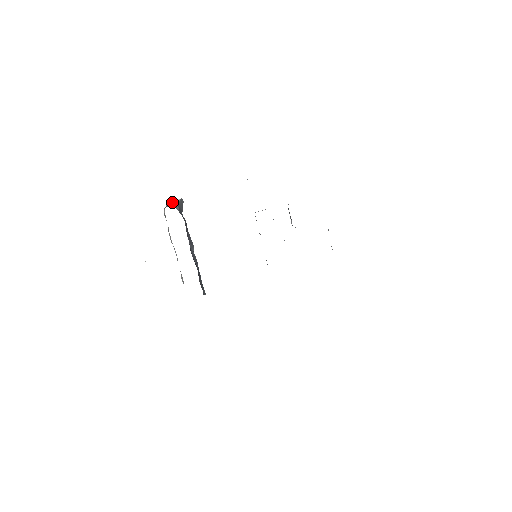
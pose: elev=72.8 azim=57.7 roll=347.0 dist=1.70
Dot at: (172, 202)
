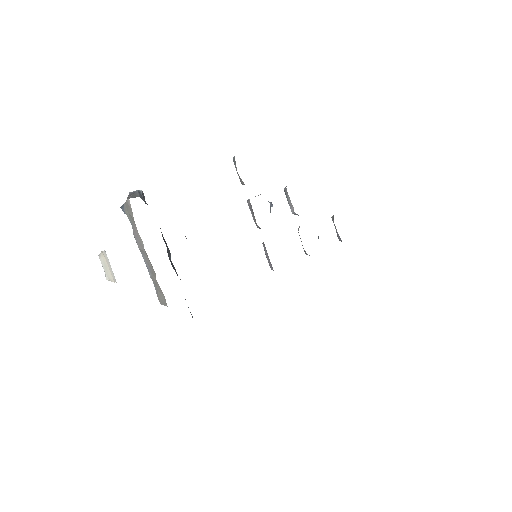
Dot at: (134, 192)
